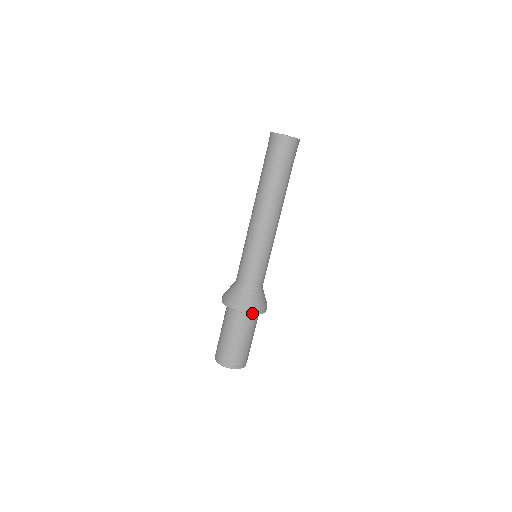
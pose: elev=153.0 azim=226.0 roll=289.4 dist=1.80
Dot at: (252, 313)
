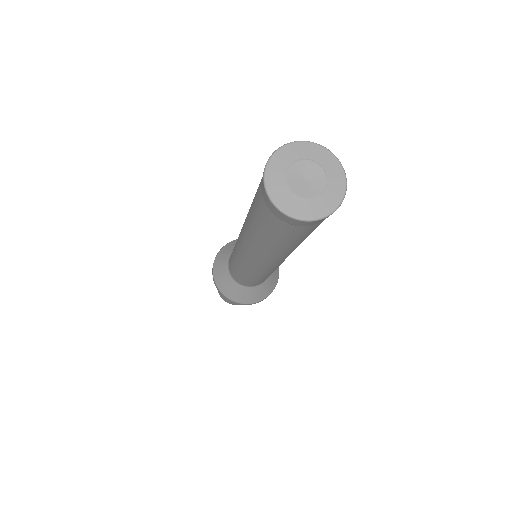
Dot at: (233, 302)
